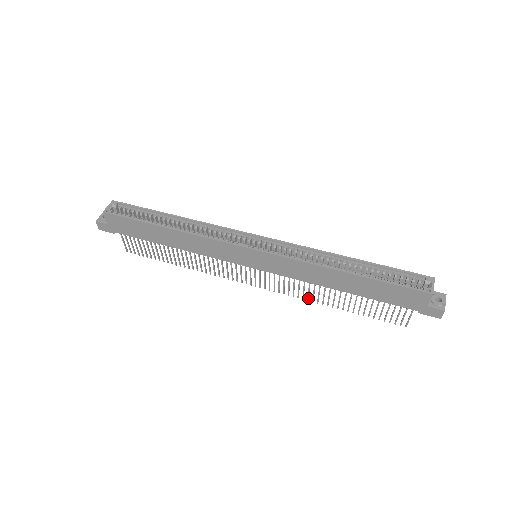
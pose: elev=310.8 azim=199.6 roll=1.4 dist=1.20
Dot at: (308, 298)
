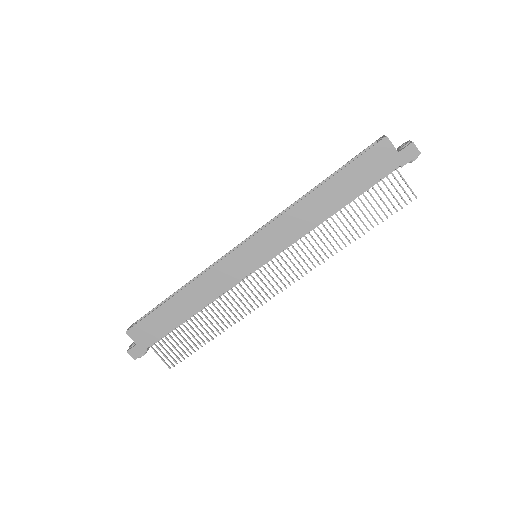
Dot at: (326, 255)
